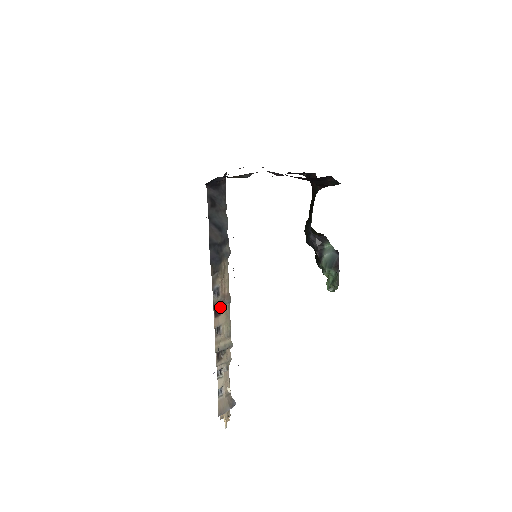
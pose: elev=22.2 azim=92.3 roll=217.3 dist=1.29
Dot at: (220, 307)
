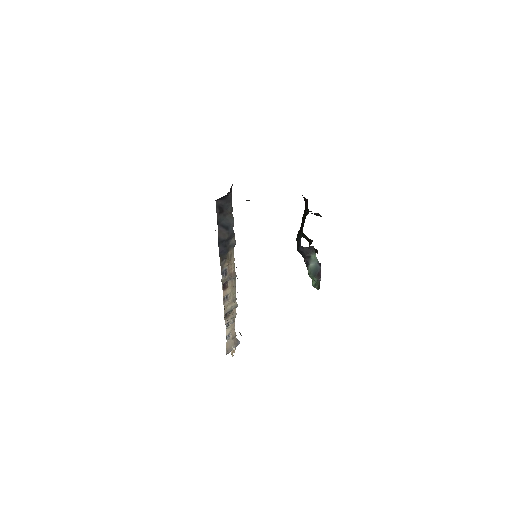
Dot at: (227, 282)
